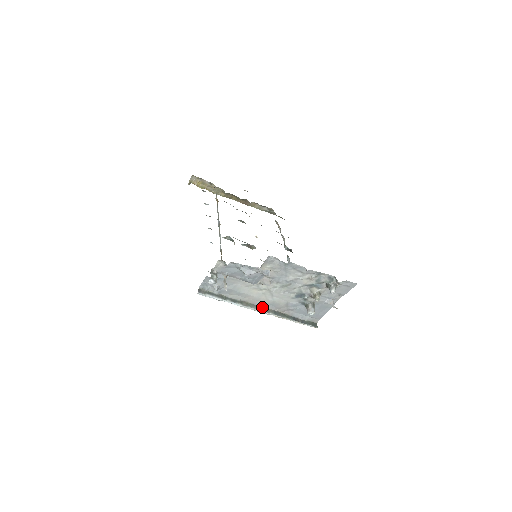
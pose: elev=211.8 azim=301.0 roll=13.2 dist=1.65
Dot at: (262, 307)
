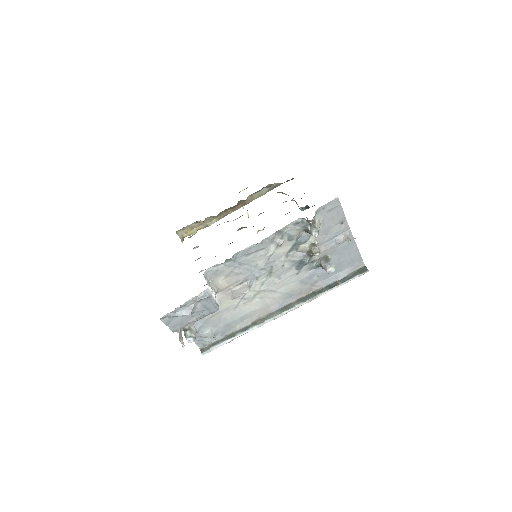
Dot at: (282, 308)
